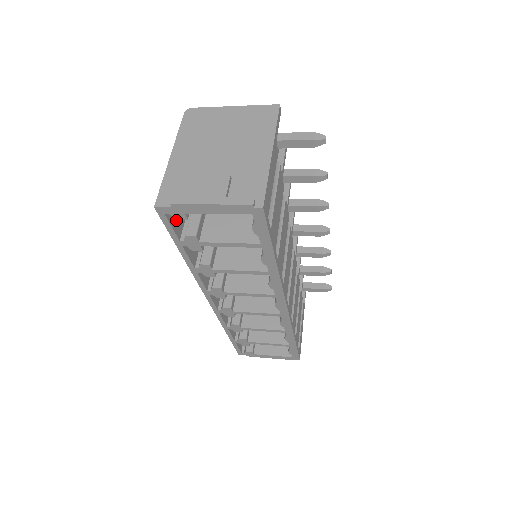
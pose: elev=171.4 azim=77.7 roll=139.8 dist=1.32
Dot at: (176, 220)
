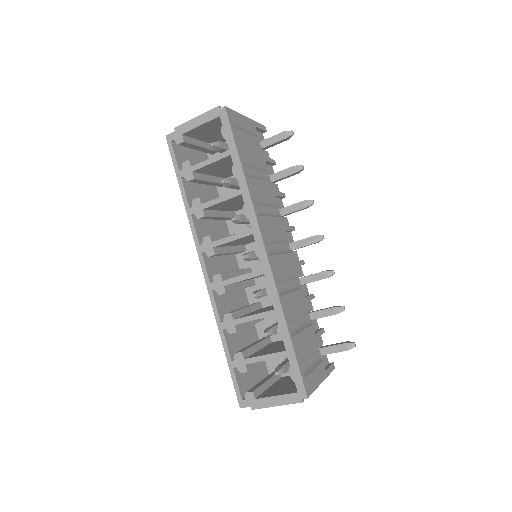
Dot at: (180, 159)
